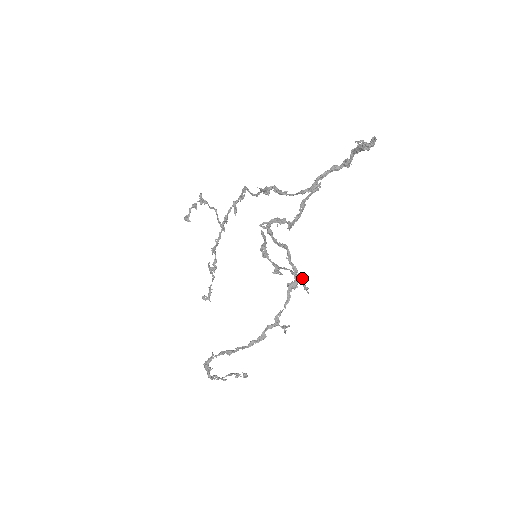
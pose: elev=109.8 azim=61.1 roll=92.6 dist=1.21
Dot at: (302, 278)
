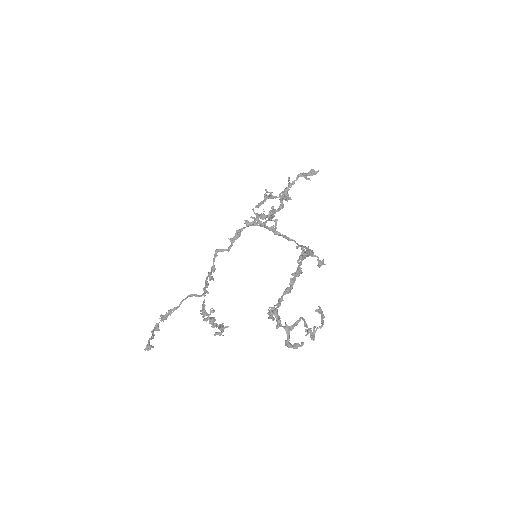
Dot at: (307, 178)
